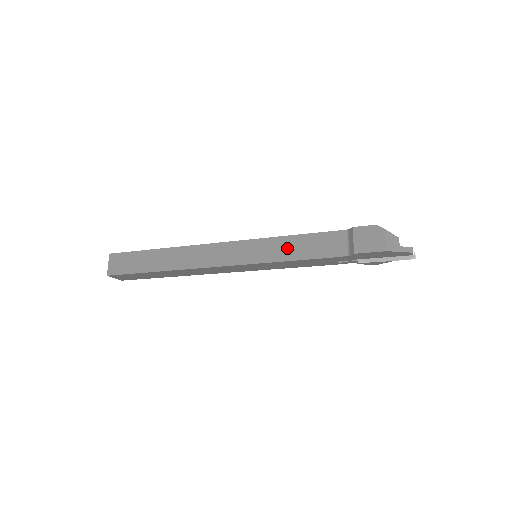
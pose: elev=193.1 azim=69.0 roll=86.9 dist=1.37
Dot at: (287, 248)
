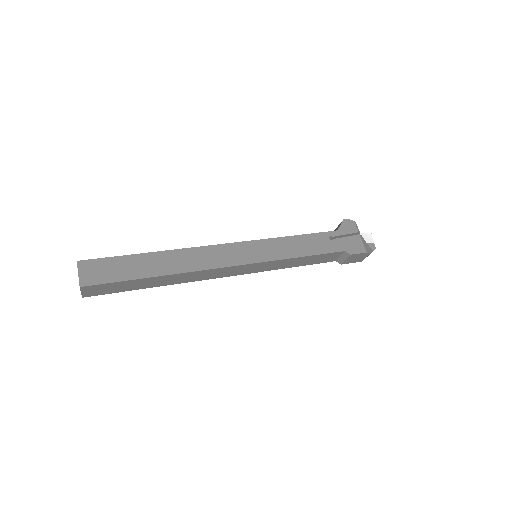
Dot at: (292, 263)
